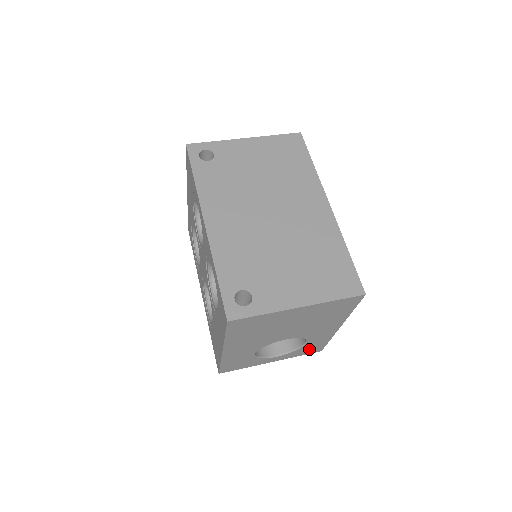
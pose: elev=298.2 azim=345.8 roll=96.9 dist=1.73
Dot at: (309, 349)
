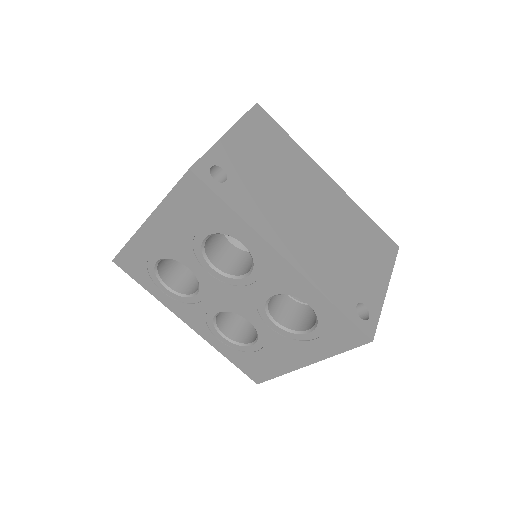
Dot at: occluded
